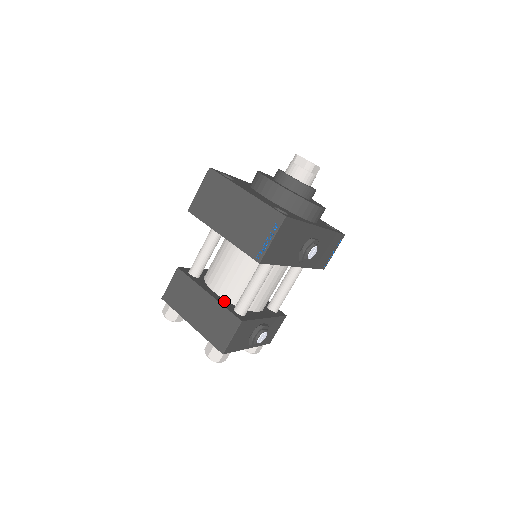
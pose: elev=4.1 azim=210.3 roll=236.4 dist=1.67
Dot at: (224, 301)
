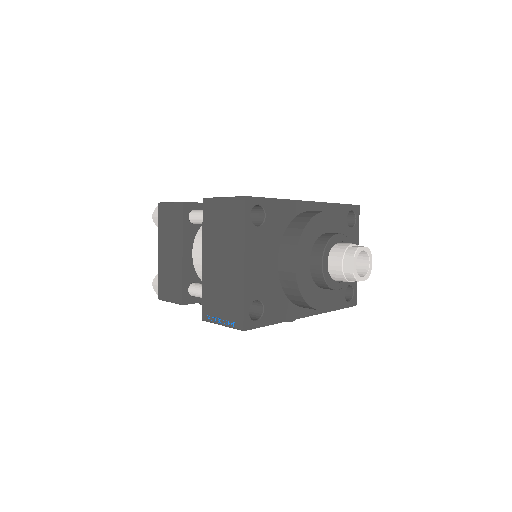
Dot at: (191, 270)
